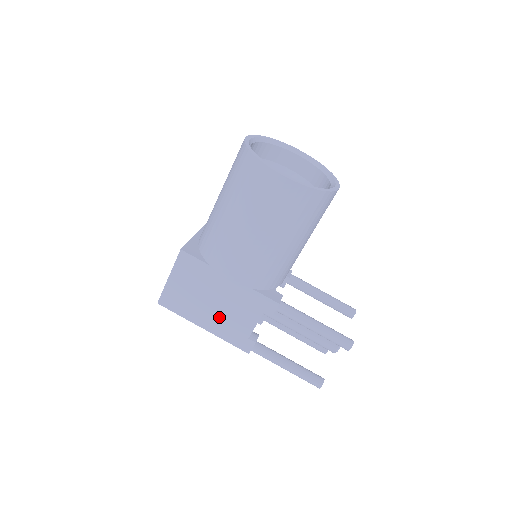
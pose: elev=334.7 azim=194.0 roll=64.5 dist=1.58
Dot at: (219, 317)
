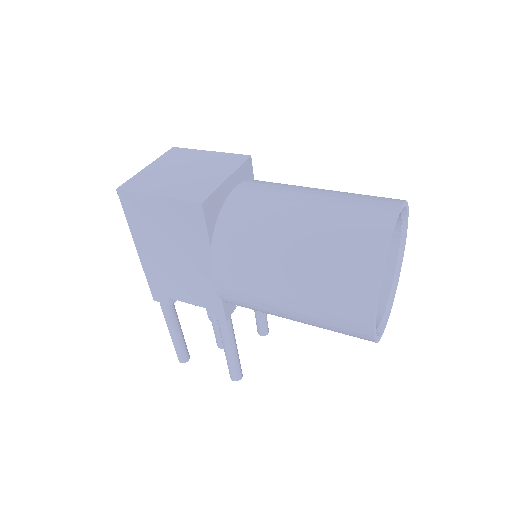
Dot at: (163, 265)
